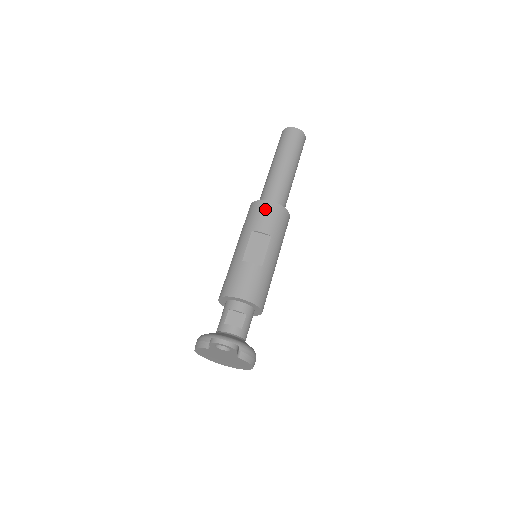
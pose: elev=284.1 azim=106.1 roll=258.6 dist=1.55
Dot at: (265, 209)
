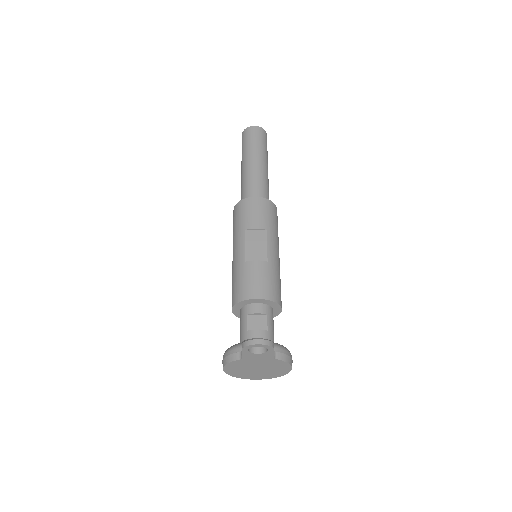
Dot at: (251, 206)
